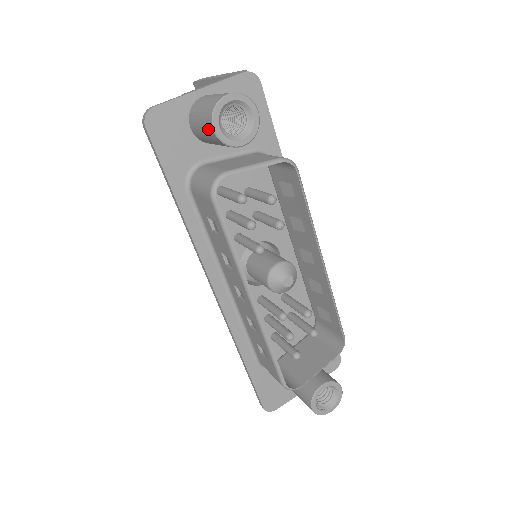
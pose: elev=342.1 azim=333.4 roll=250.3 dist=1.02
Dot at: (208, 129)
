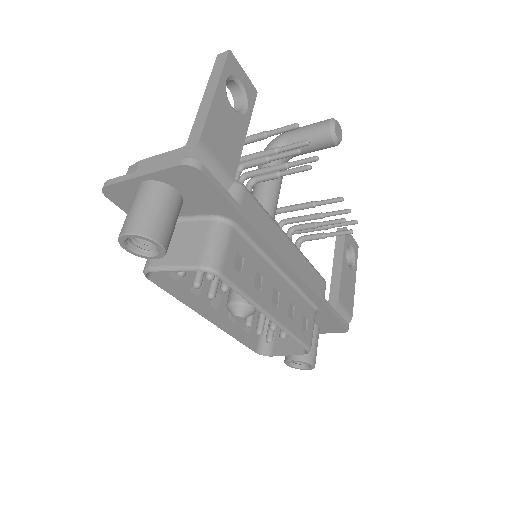
Dot at: occluded
